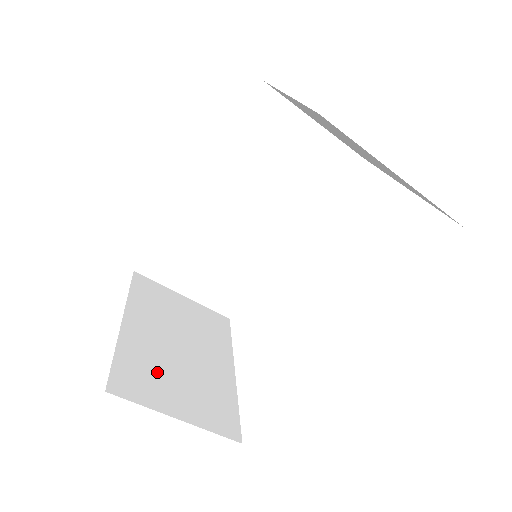
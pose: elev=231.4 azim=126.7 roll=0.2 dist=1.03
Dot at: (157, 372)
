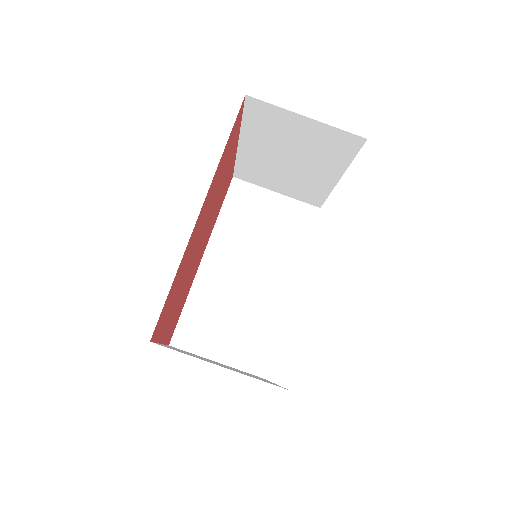
Dot at: occluded
